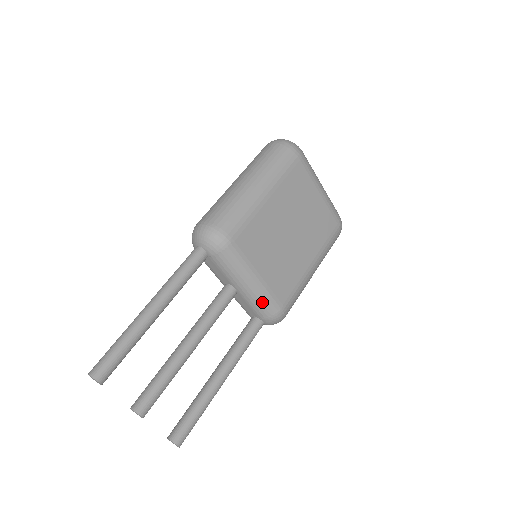
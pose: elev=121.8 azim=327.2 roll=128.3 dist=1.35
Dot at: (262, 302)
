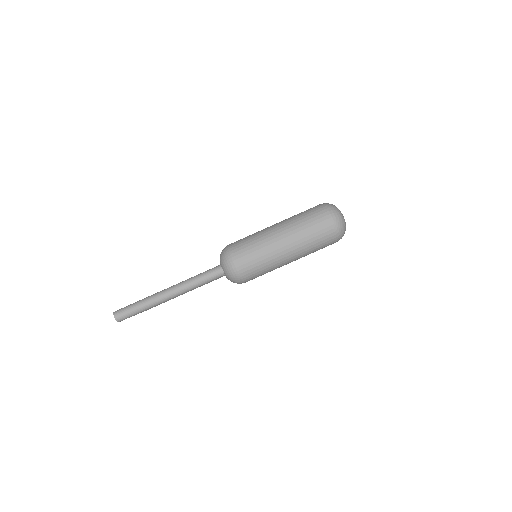
Dot at: occluded
